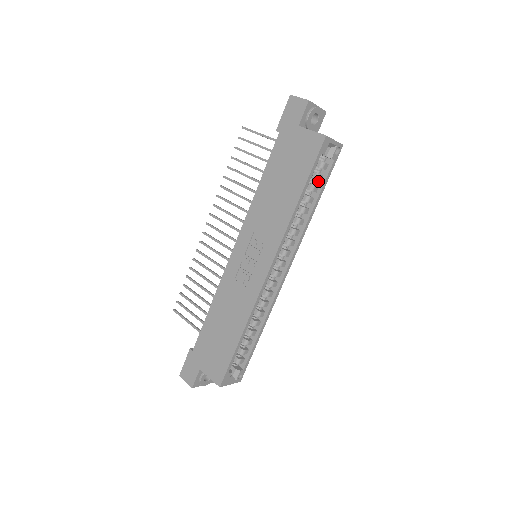
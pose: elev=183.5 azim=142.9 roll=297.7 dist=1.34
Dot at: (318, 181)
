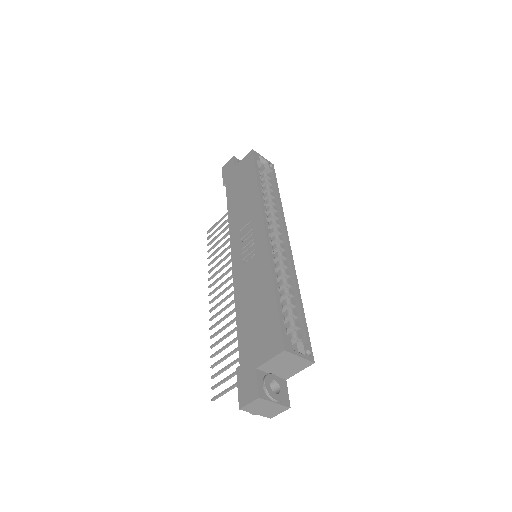
Dot at: occluded
